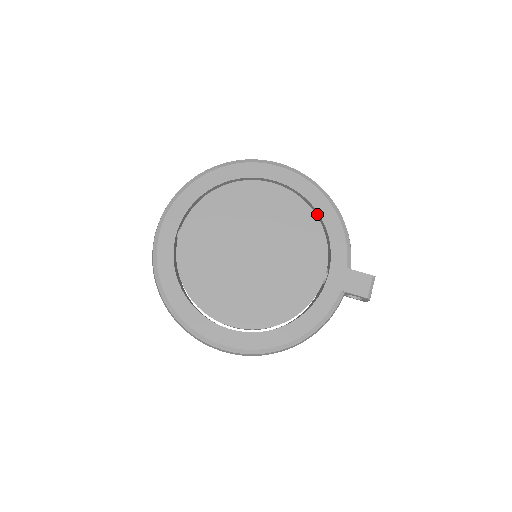
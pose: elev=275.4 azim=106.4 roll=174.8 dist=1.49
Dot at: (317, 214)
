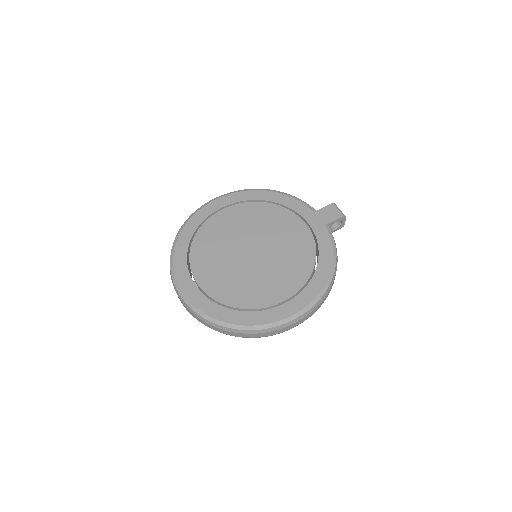
Dot at: occluded
